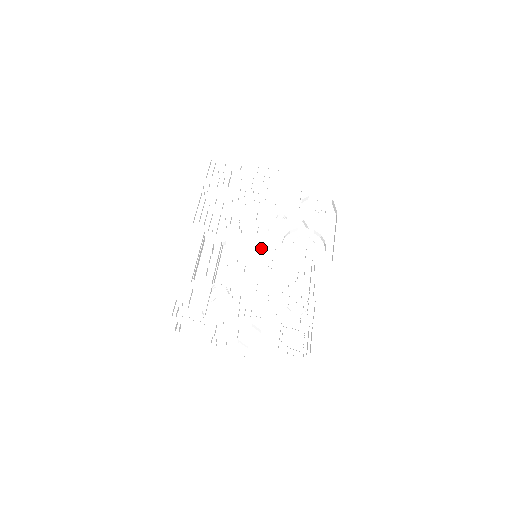
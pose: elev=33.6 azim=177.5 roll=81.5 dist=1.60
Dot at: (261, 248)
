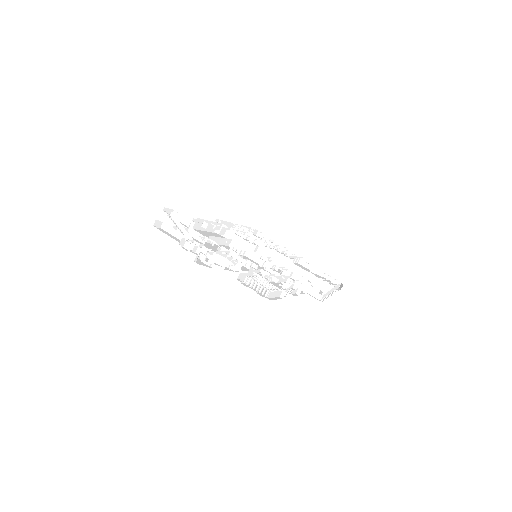
Dot at: occluded
